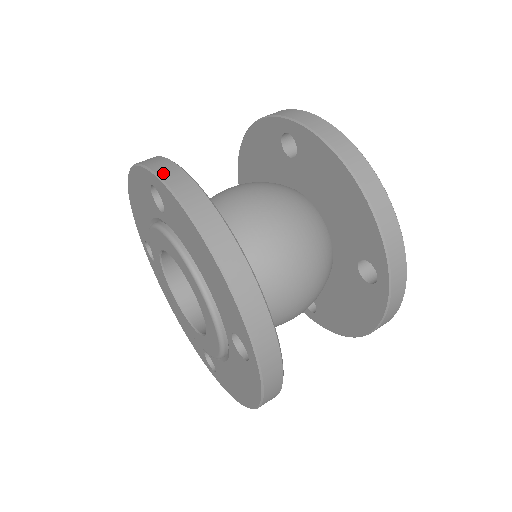
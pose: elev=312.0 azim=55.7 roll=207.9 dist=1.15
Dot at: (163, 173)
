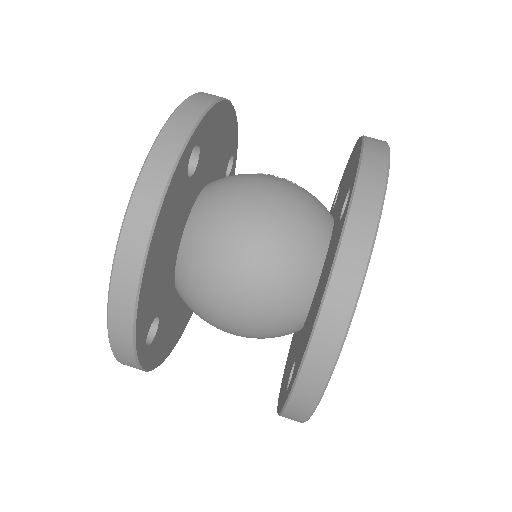
Dot at: (161, 144)
